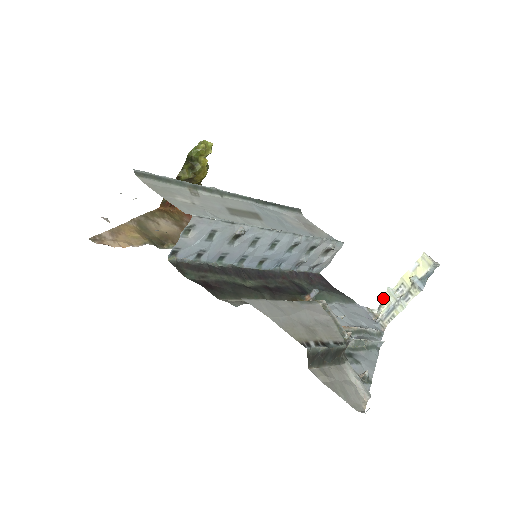
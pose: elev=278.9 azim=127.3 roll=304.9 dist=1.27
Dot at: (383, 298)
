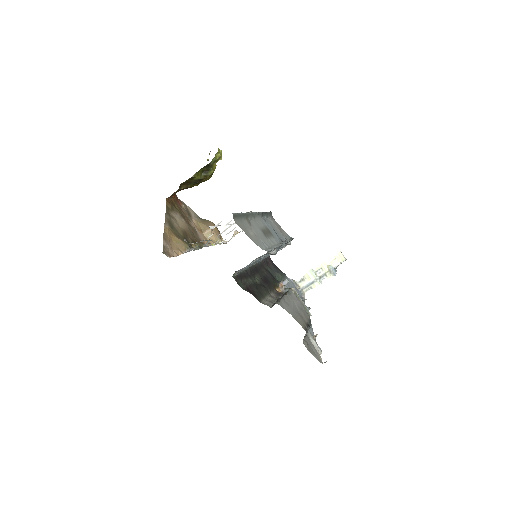
Dot at: (305, 275)
